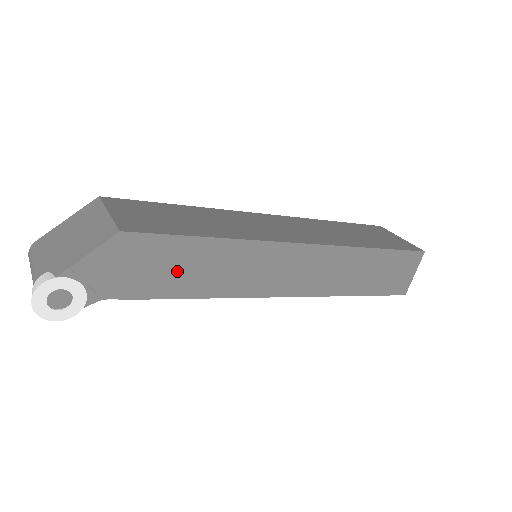
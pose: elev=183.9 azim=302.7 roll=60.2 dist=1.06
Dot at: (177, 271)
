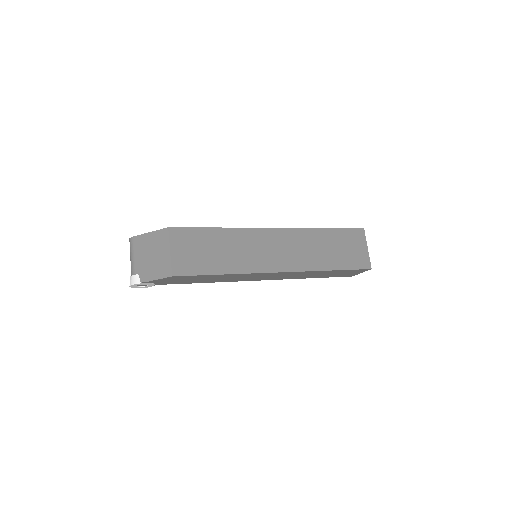
Dot at: (201, 280)
